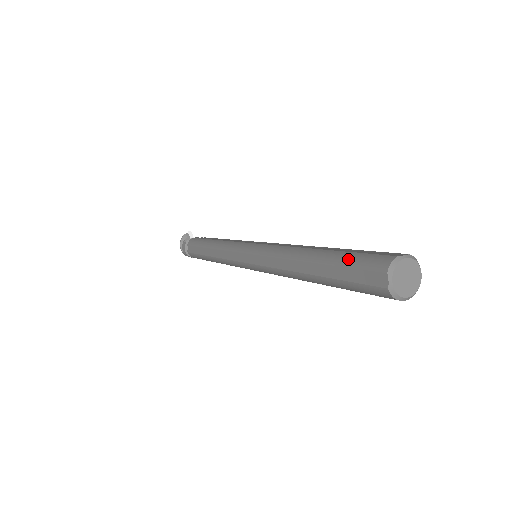
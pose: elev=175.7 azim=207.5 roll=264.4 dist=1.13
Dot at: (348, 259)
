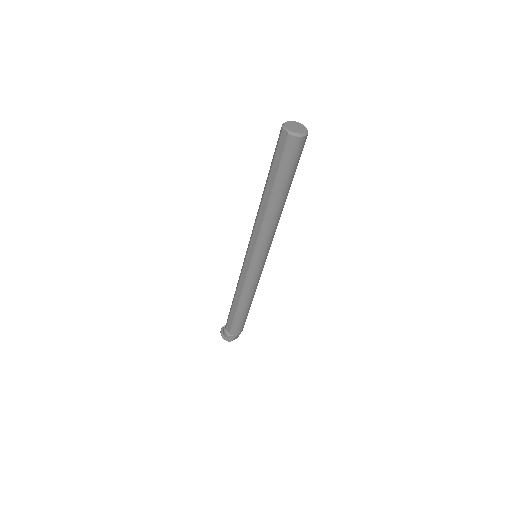
Dot at: (273, 157)
